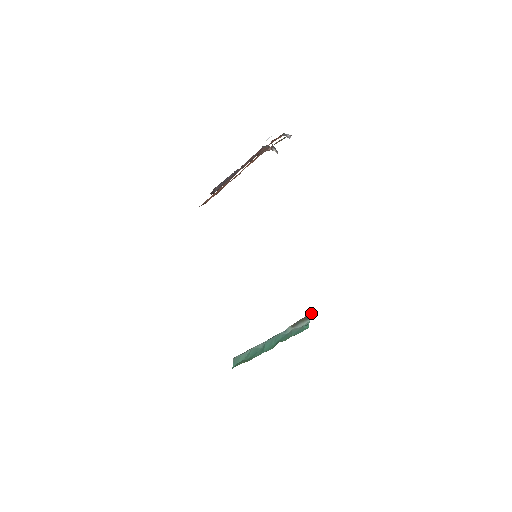
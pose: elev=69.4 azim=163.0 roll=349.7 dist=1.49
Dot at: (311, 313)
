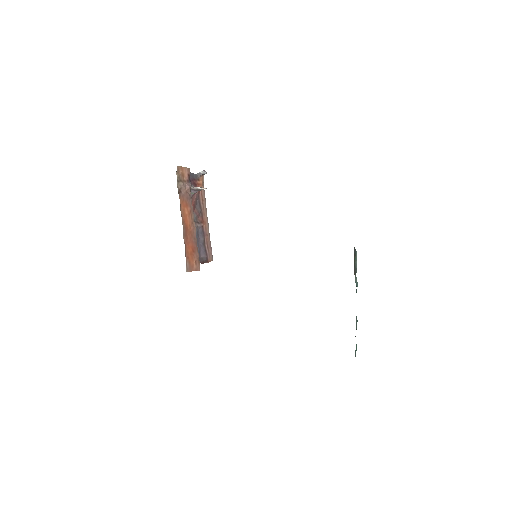
Dot at: occluded
